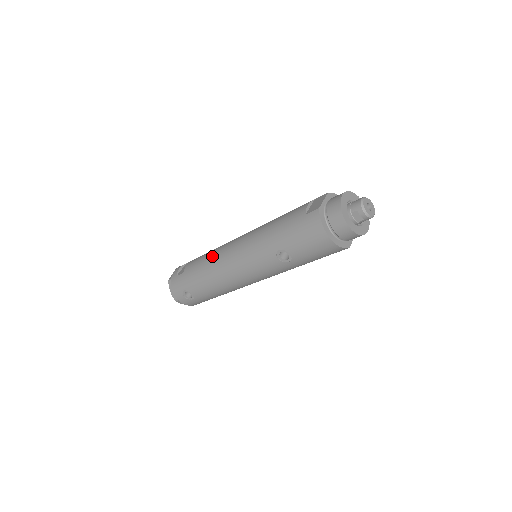
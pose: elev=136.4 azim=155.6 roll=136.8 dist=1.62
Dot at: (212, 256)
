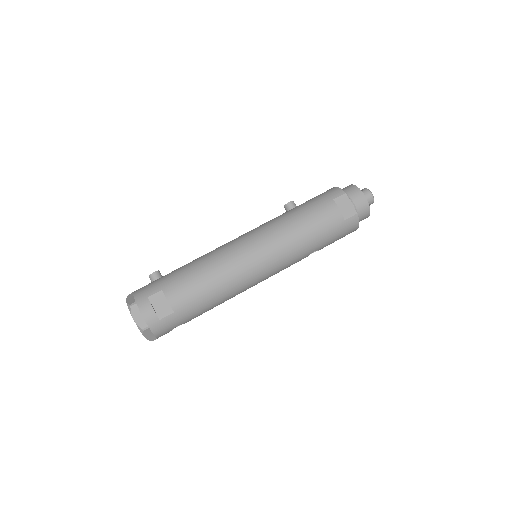
Dot at: (225, 281)
